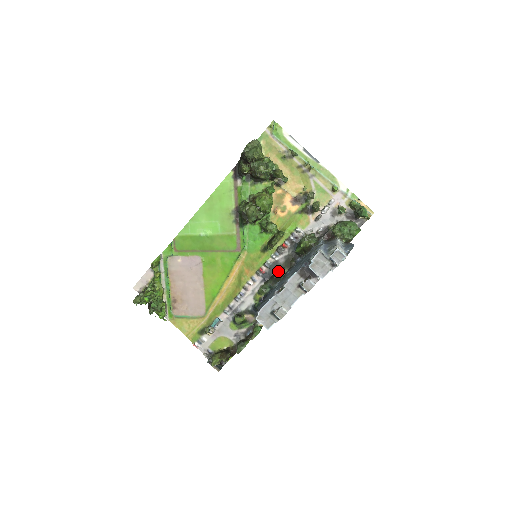
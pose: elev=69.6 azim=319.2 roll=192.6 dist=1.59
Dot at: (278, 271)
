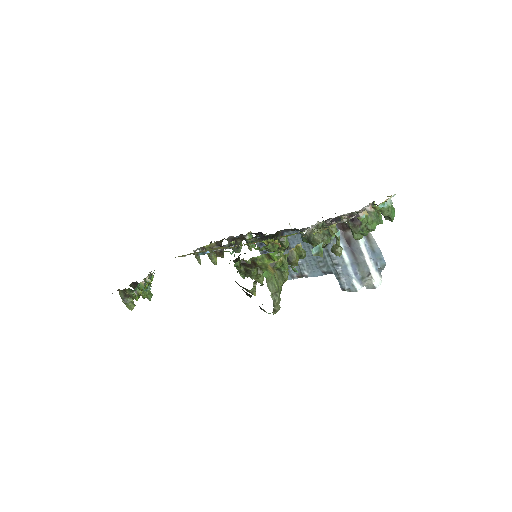
Dot at: (274, 235)
